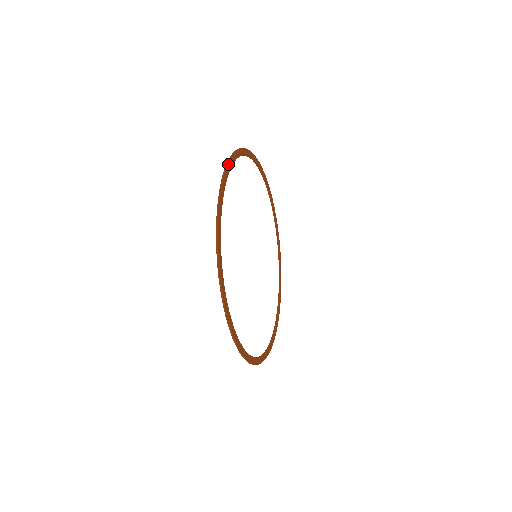
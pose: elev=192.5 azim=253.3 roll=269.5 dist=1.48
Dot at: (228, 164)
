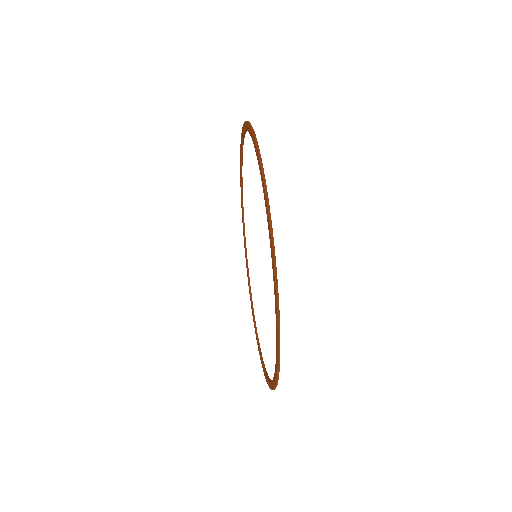
Dot at: (272, 231)
